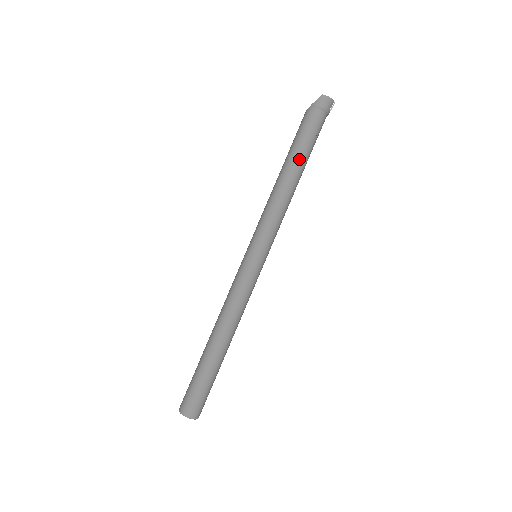
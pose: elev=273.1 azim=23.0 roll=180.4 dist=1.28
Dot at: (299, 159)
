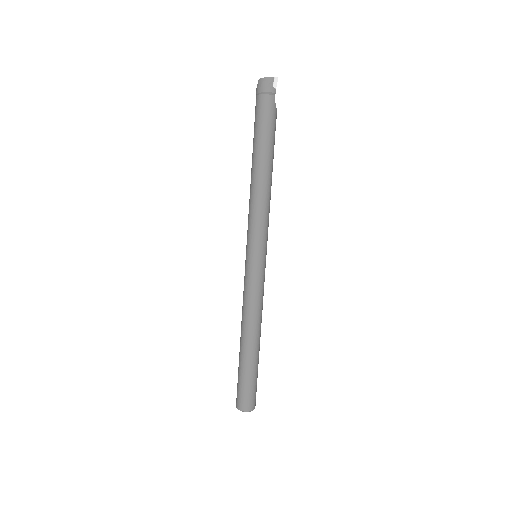
Dot at: (257, 152)
